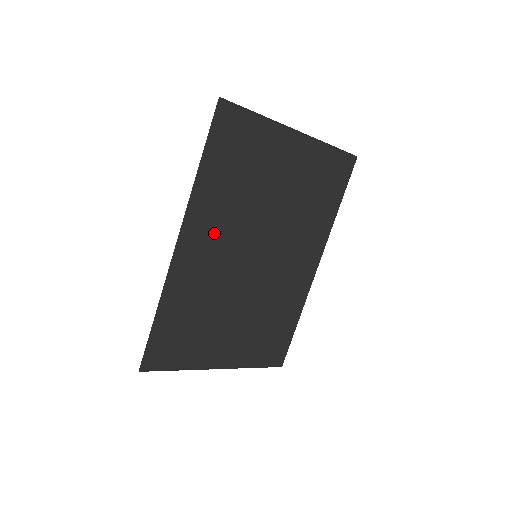
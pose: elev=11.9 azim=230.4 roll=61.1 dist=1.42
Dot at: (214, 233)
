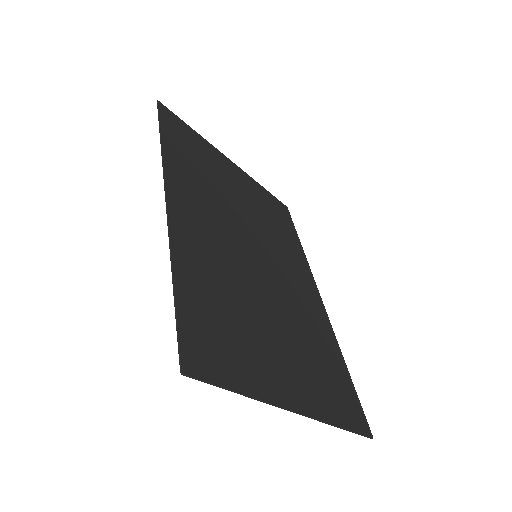
Dot at: (201, 208)
